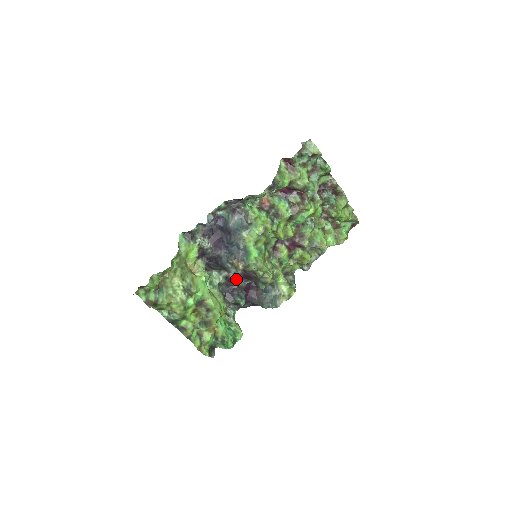
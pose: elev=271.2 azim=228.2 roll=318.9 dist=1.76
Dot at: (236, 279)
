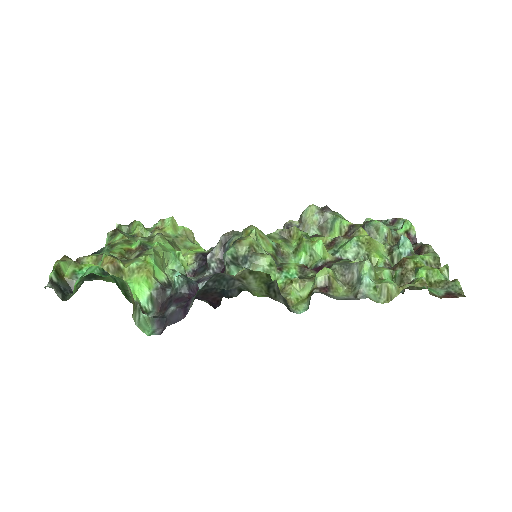
Dot at: (205, 280)
